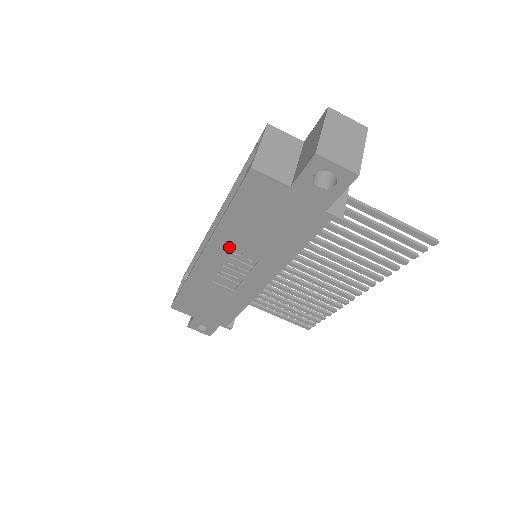
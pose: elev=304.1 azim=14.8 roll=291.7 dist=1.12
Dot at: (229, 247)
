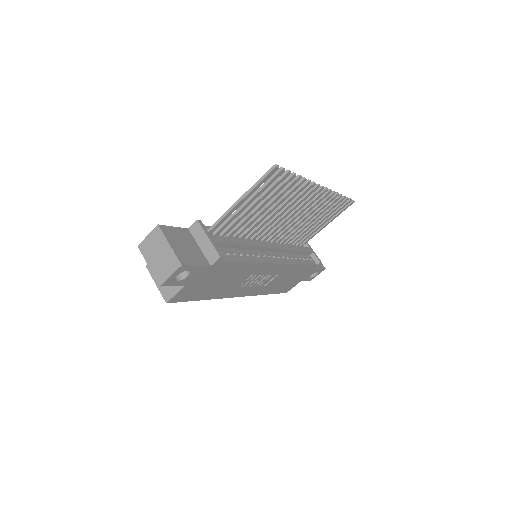
Dot at: (233, 290)
